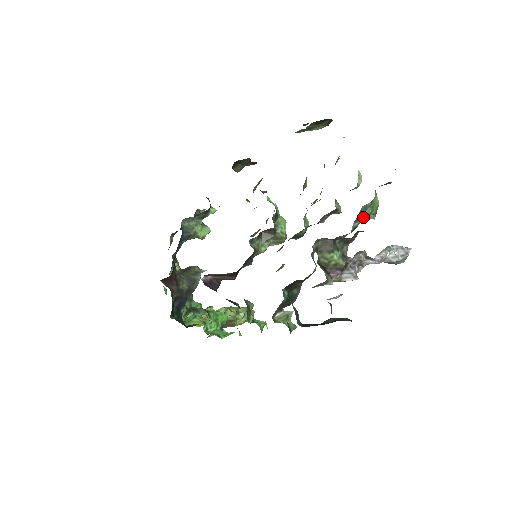
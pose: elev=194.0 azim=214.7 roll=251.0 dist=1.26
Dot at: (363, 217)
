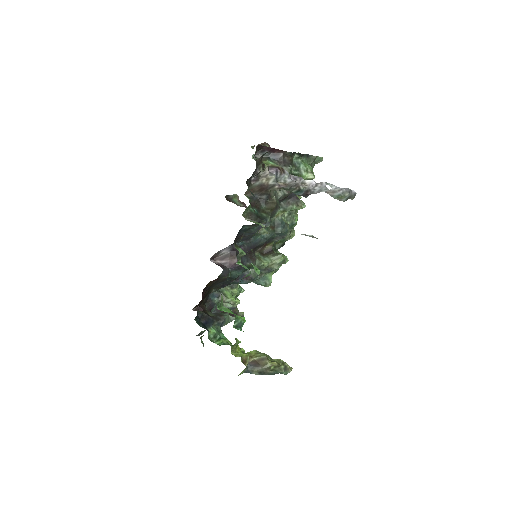
Dot at: (301, 171)
